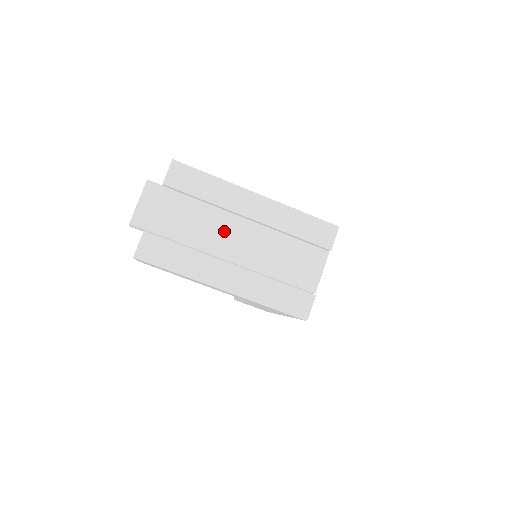
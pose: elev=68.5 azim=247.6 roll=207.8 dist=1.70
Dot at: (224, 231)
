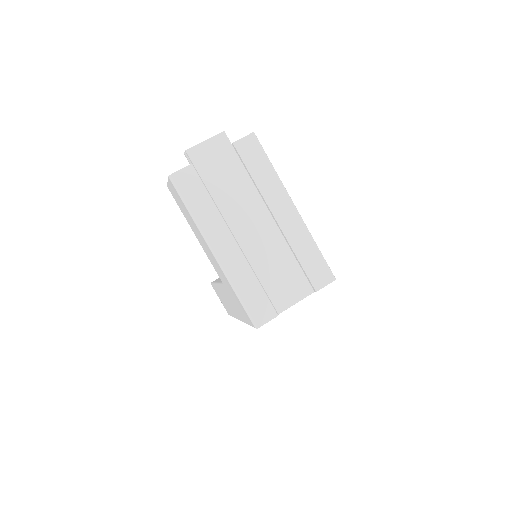
Dot at: (249, 212)
